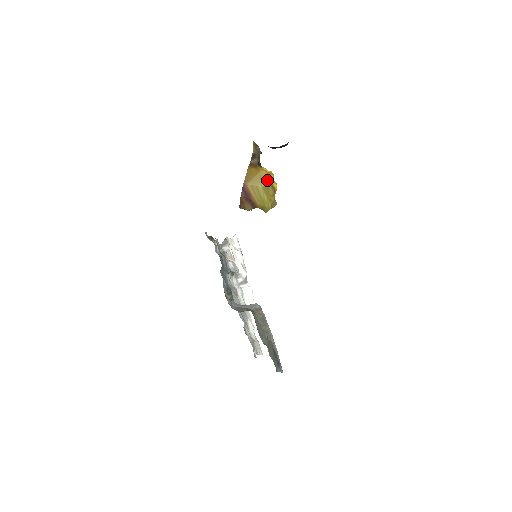
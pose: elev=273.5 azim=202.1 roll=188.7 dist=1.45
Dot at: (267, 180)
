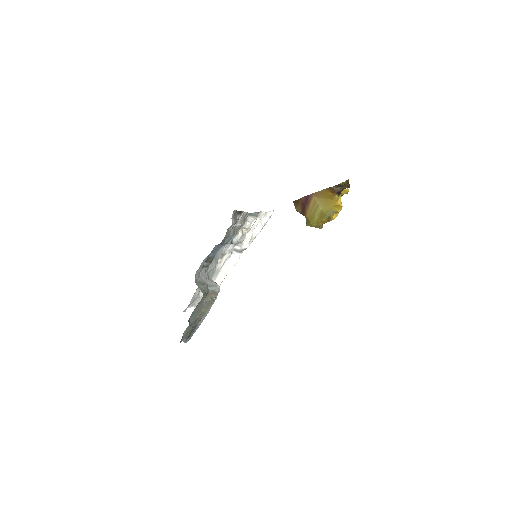
Dot at: (331, 210)
